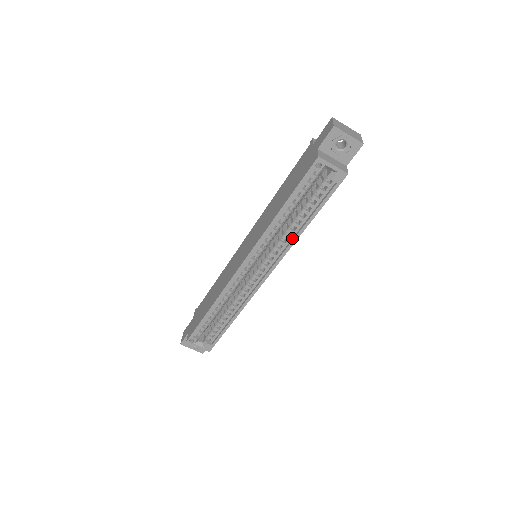
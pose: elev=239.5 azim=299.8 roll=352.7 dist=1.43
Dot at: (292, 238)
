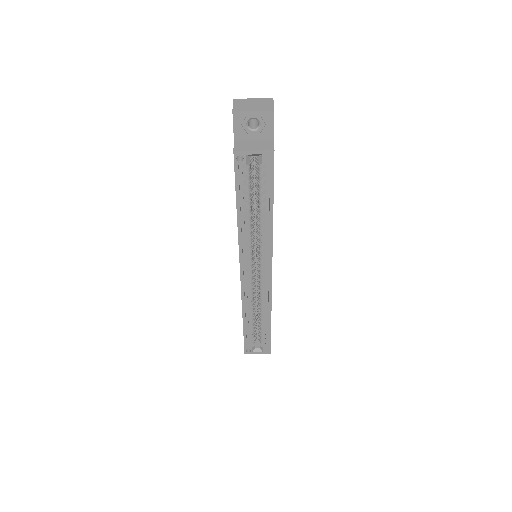
Dot at: (268, 231)
